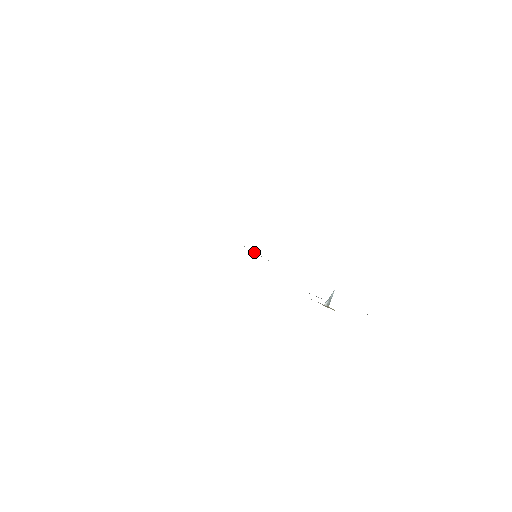
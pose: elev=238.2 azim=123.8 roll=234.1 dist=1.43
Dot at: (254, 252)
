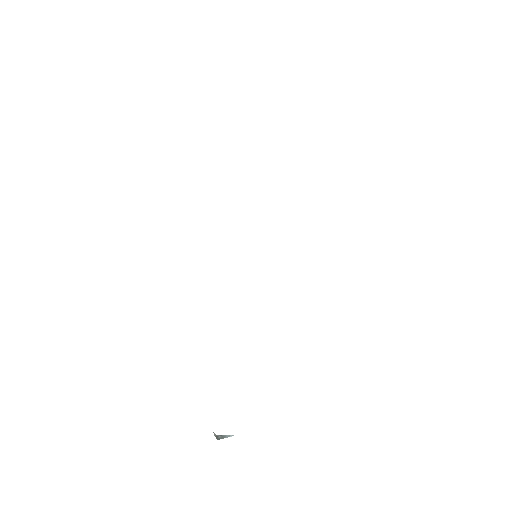
Dot at: occluded
